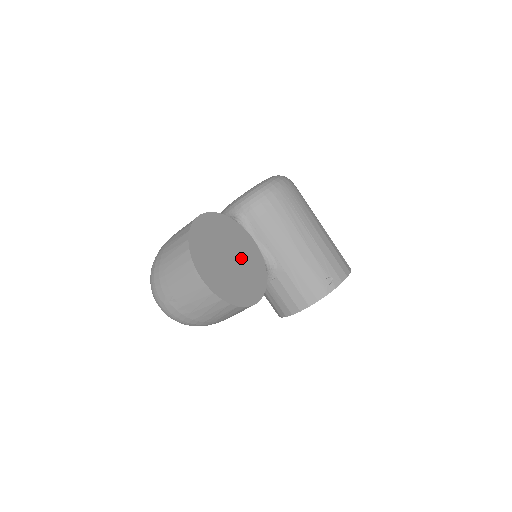
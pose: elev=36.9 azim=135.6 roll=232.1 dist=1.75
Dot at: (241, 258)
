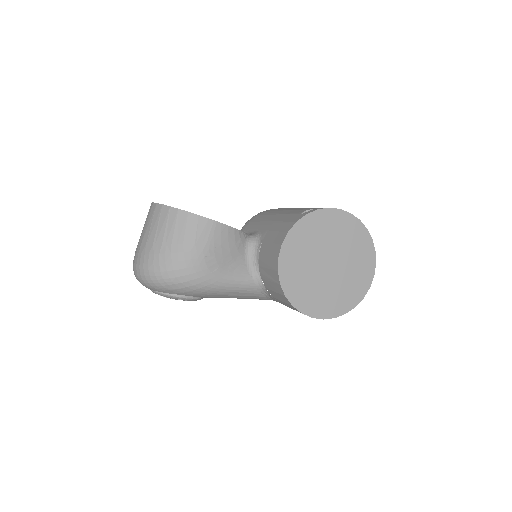
Dot at: occluded
